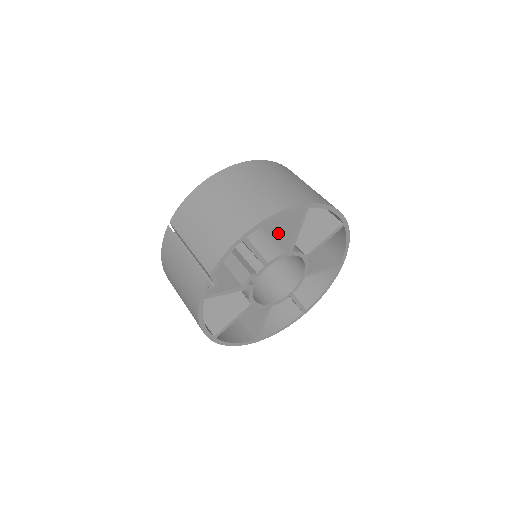
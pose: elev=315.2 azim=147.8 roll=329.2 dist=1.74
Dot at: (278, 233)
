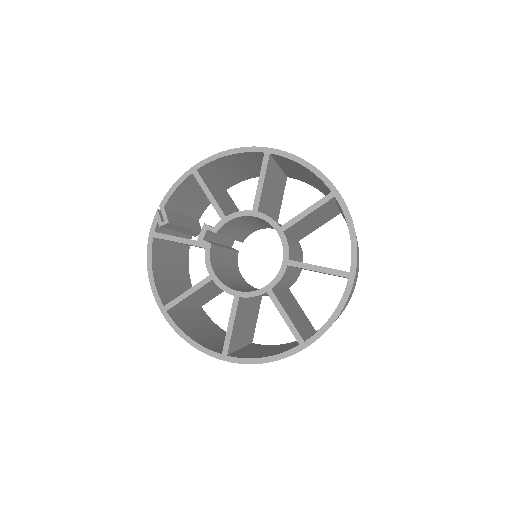
Dot at: occluded
